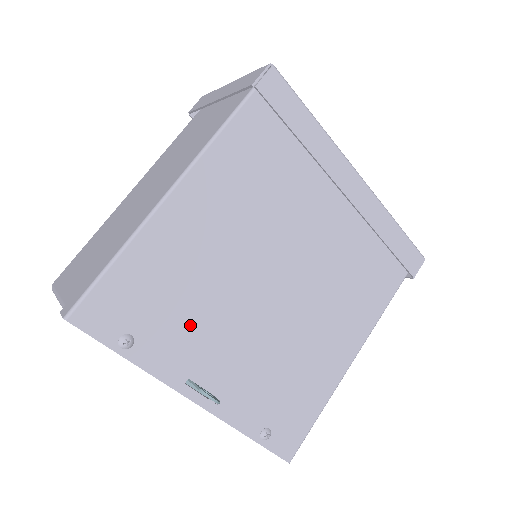
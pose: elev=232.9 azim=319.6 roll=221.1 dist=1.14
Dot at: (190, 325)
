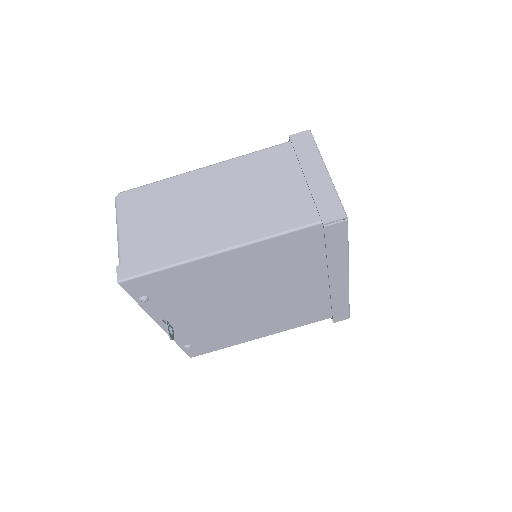
Dot at: (184, 302)
